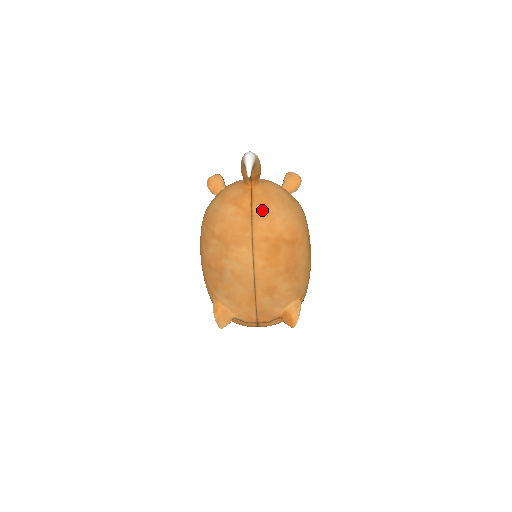
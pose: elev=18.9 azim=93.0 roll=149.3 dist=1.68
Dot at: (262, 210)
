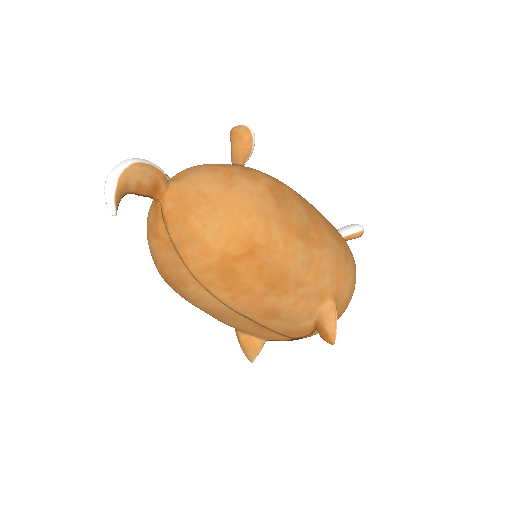
Dot at: (181, 232)
